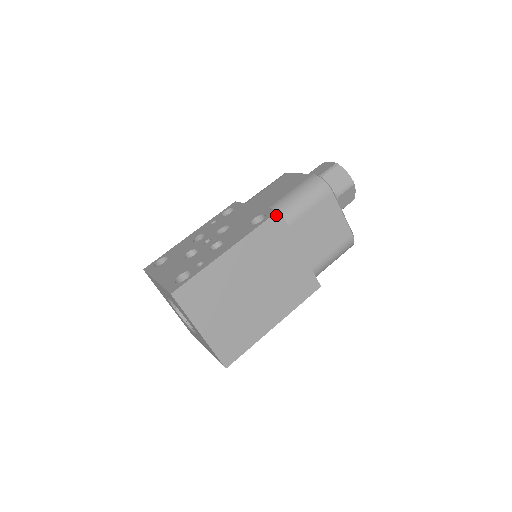
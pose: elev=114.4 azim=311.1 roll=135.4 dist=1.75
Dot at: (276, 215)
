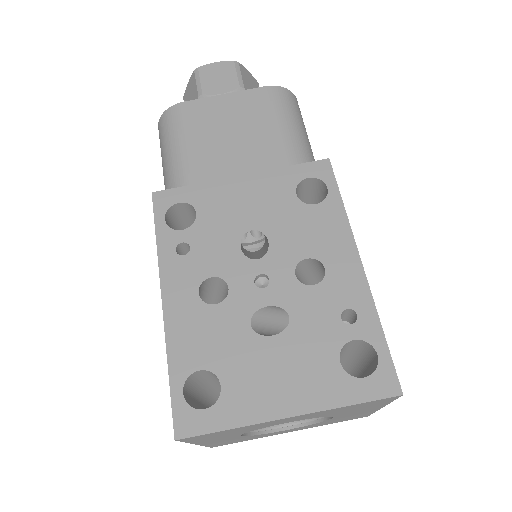
Dot at: (331, 169)
